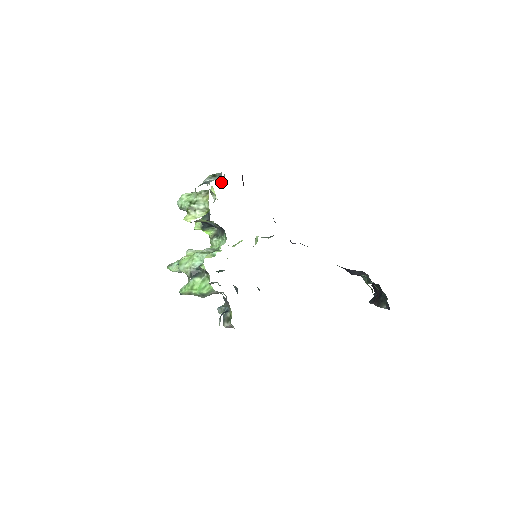
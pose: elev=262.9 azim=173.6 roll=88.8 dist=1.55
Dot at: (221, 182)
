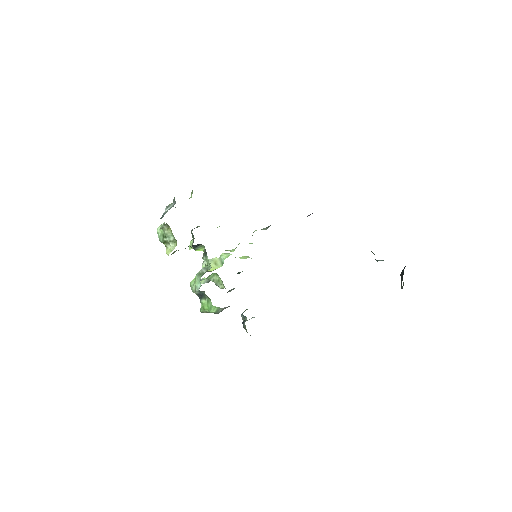
Dot at: (191, 196)
